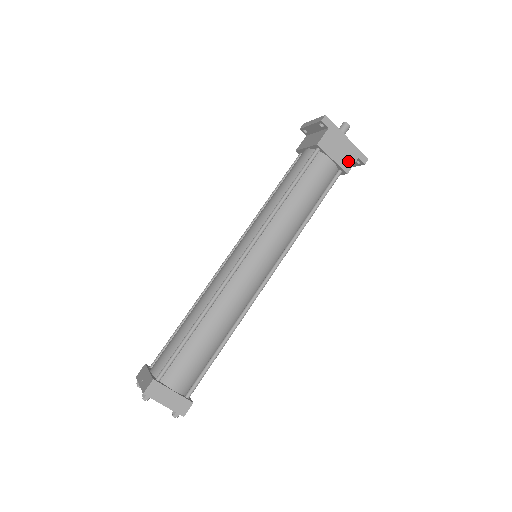
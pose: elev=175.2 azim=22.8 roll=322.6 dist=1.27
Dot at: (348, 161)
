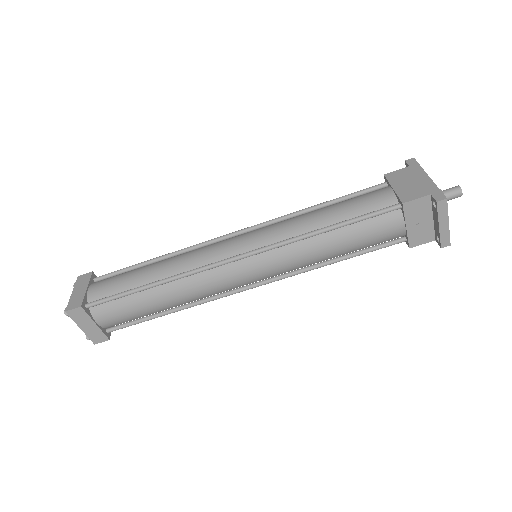
Dot at: (413, 194)
